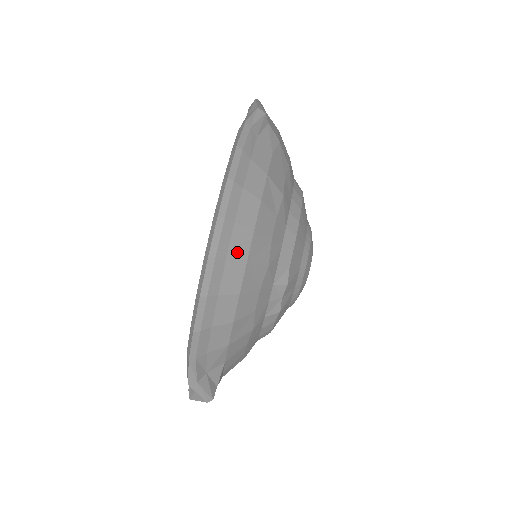
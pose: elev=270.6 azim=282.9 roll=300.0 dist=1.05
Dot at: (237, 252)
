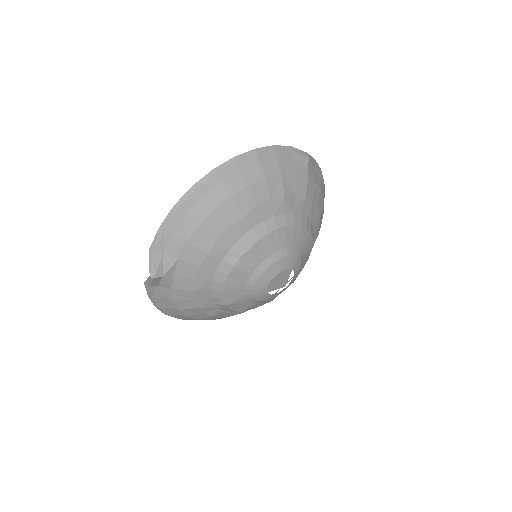
Dot at: (230, 185)
